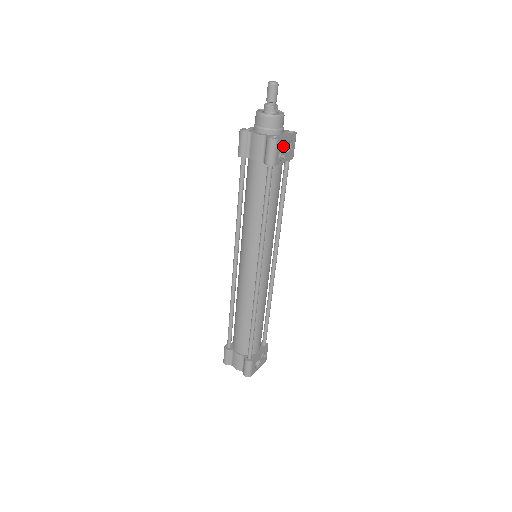
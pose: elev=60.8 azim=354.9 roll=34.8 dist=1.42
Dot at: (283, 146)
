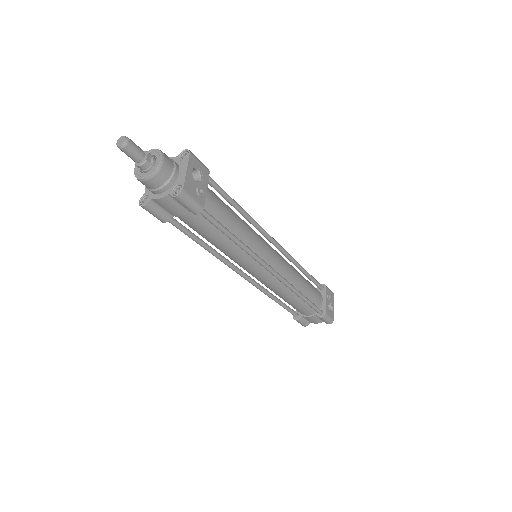
Dot at: (192, 183)
